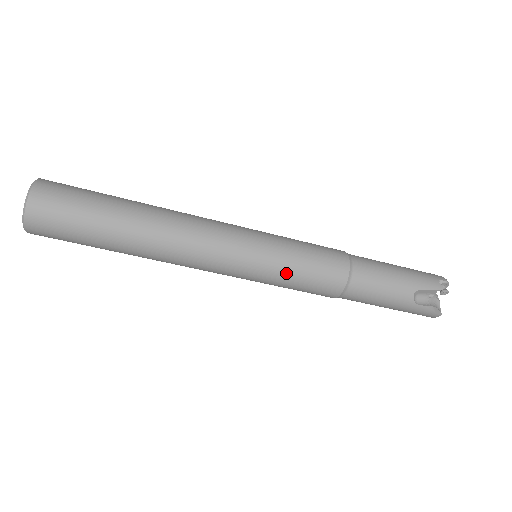
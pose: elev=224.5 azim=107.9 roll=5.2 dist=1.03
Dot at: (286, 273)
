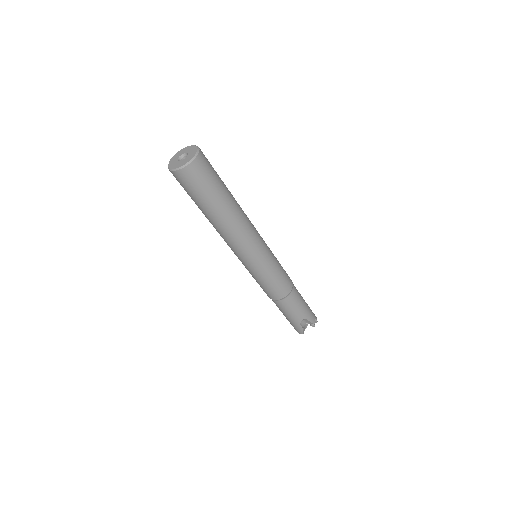
Dot at: (266, 277)
